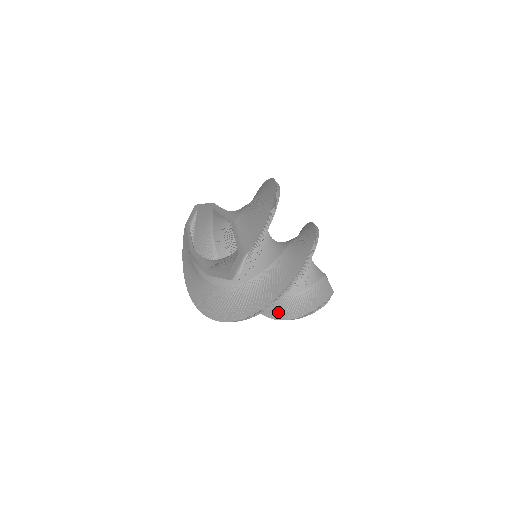
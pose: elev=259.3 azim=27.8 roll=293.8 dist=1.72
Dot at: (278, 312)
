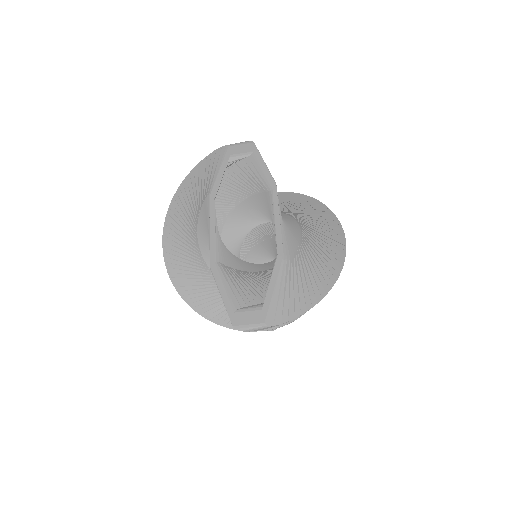
Dot at: occluded
